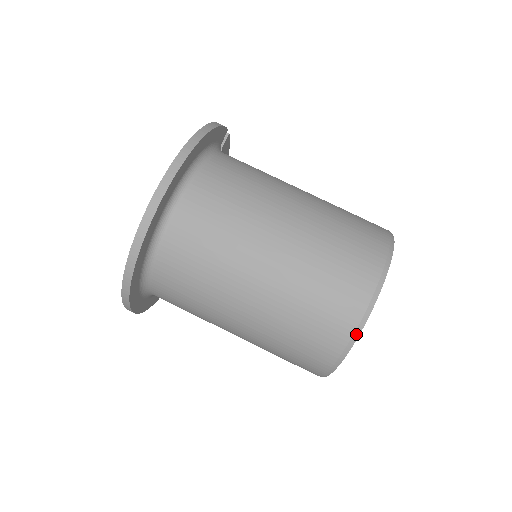
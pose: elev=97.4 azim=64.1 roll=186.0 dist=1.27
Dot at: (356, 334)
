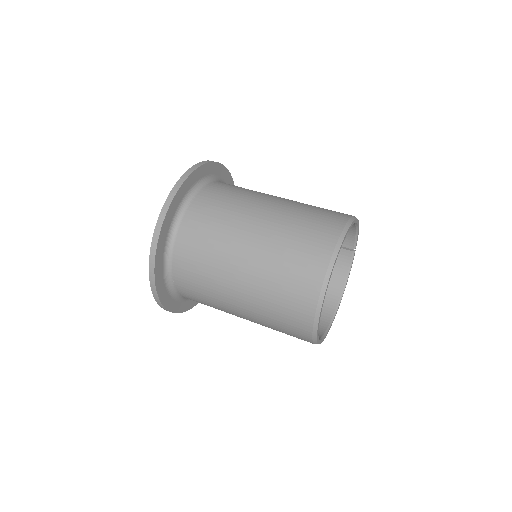
Dot at: (341, 238)
